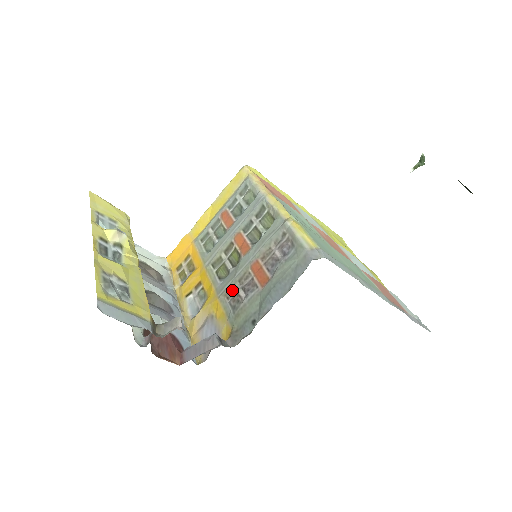
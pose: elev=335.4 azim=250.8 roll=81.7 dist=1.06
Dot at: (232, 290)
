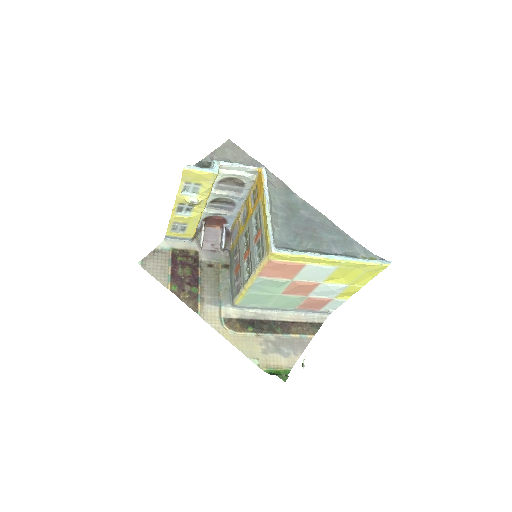
Dot at: occluded
